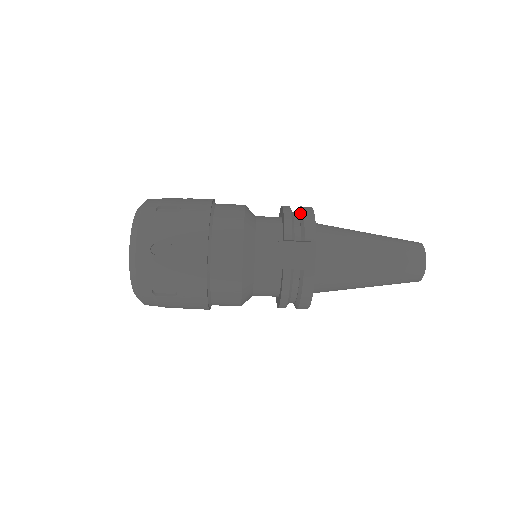
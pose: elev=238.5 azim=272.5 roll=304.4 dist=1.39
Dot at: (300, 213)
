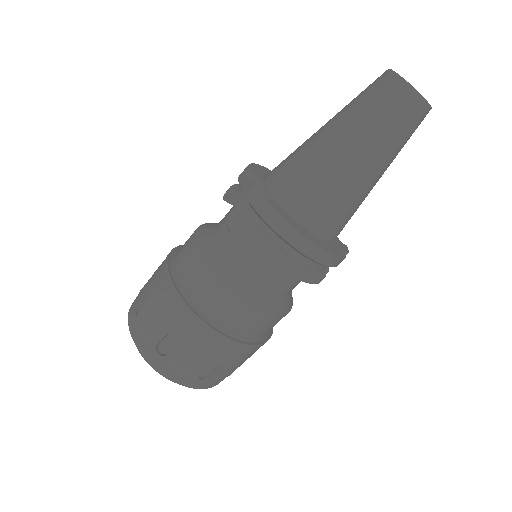
Dot at: occluded
